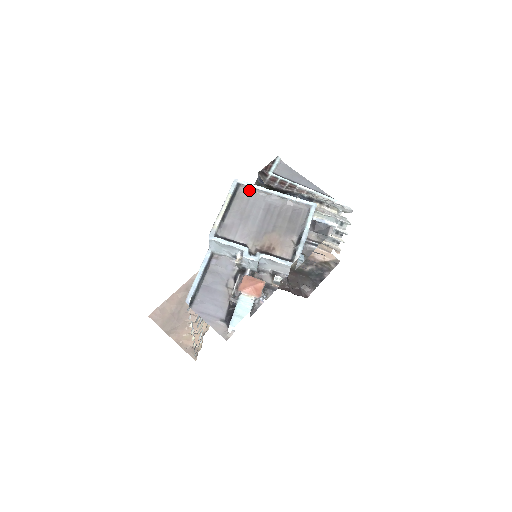
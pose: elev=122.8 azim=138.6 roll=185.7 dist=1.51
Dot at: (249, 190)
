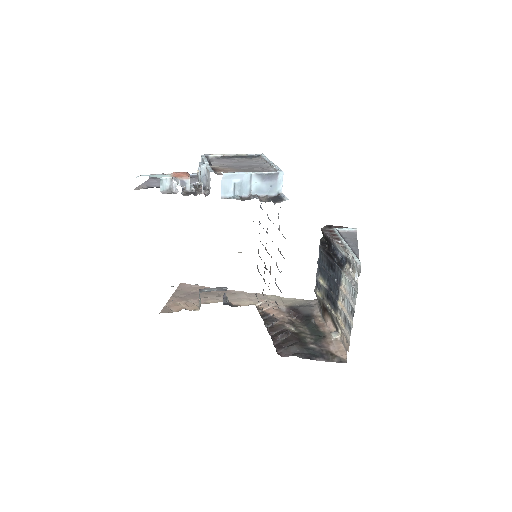
Dot at: (261, 159)
